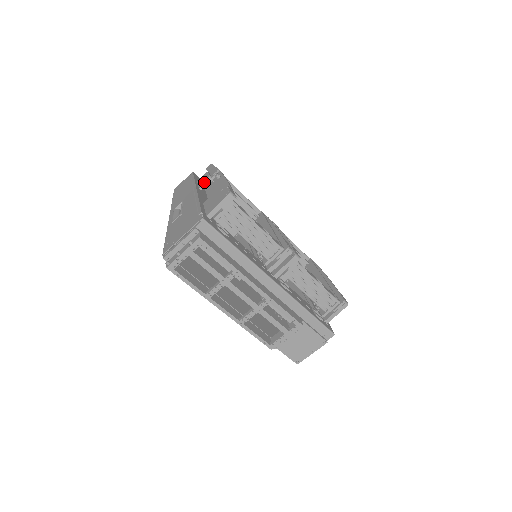
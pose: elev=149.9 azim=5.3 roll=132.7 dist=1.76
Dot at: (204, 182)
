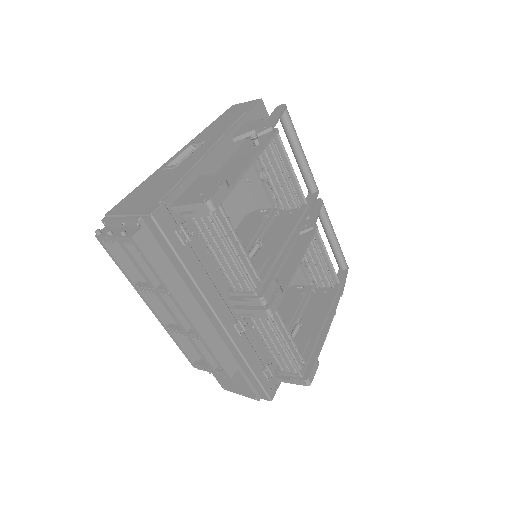
Dot at: (241, 135)
